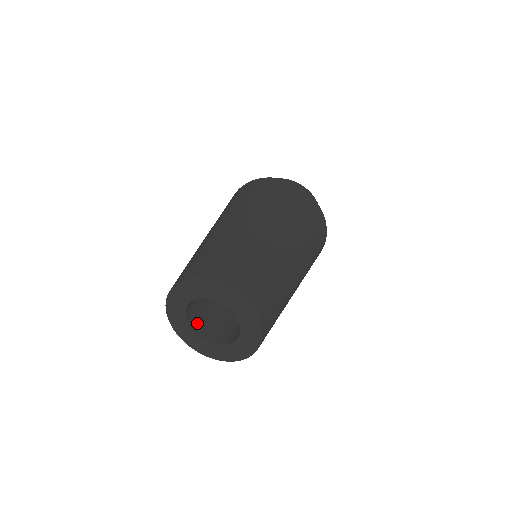
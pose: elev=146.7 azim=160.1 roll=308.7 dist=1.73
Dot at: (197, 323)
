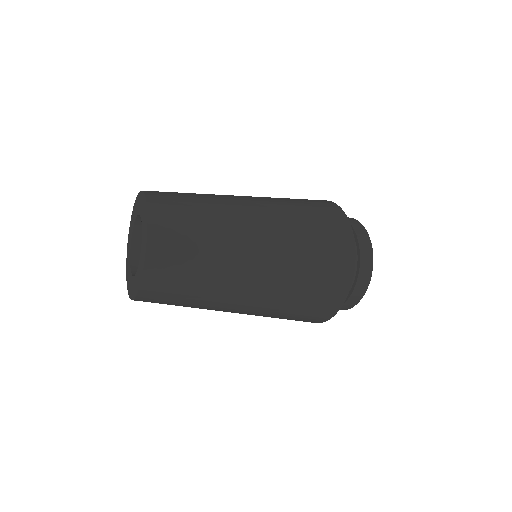
Dot at: occluded
